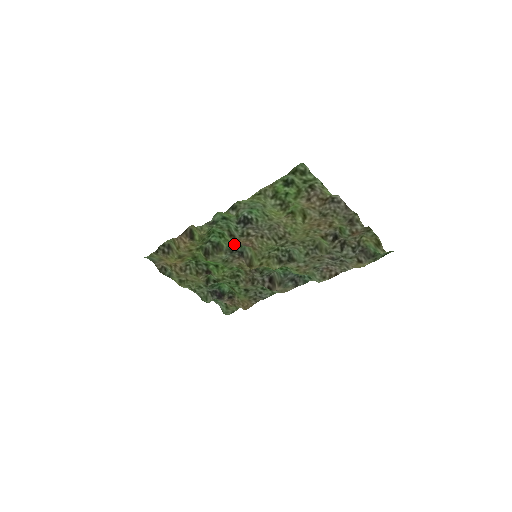
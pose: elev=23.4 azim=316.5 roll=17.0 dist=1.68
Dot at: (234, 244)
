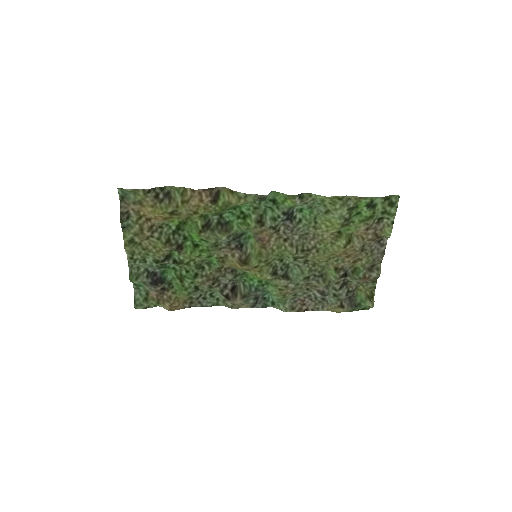
Dot at: (243, 232)
